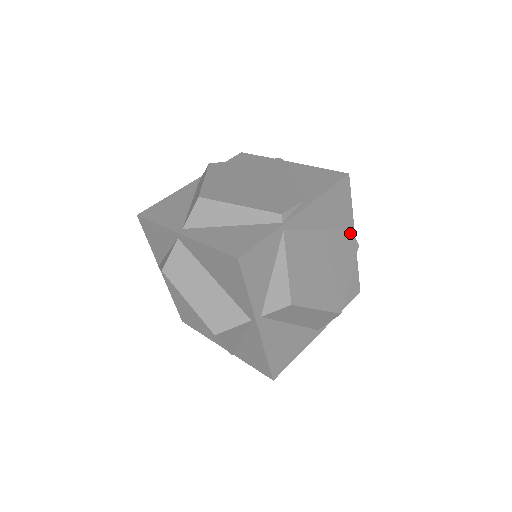
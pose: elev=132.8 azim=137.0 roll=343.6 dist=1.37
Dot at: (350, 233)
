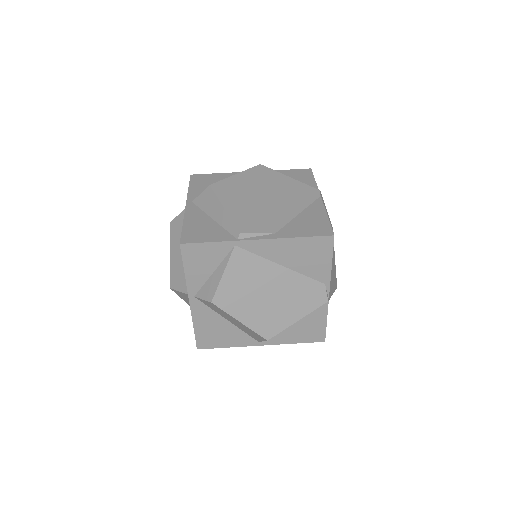
Dot at: (322, 286)
